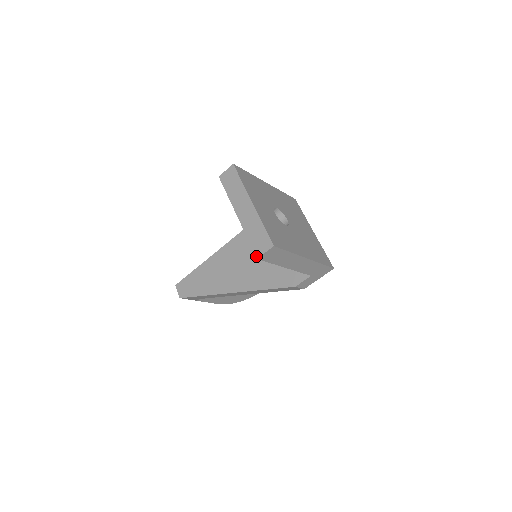
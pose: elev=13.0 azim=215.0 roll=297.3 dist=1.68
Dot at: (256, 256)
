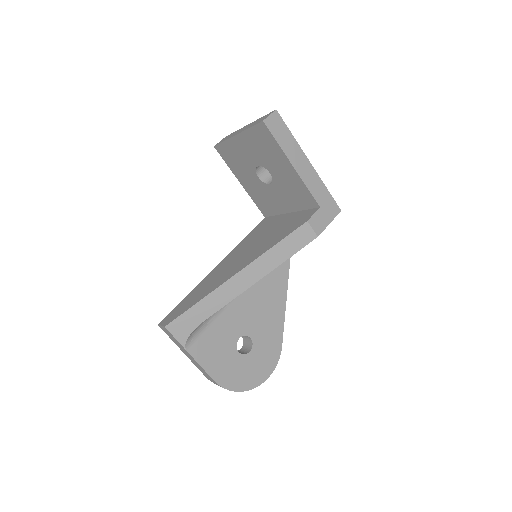
Dot at: (261, 121)
